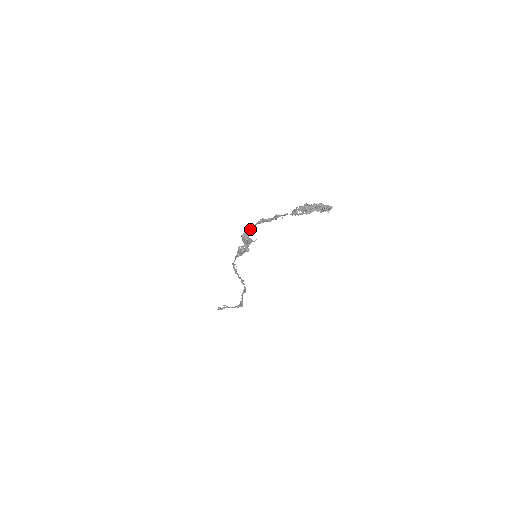
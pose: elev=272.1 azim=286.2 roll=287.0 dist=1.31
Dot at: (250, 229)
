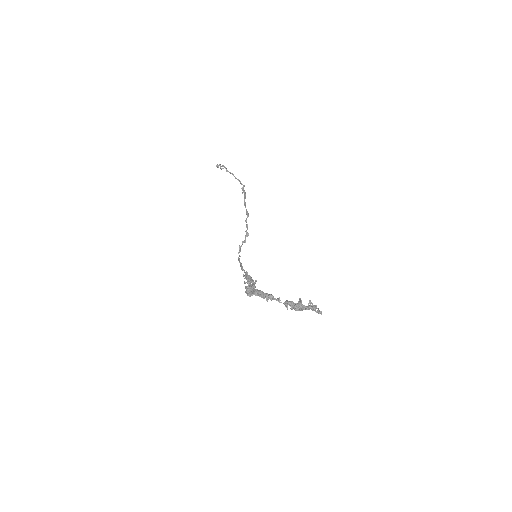
Dot at: (250, 290)
